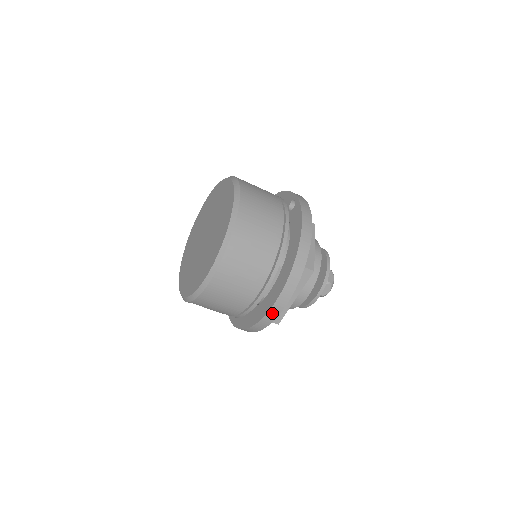
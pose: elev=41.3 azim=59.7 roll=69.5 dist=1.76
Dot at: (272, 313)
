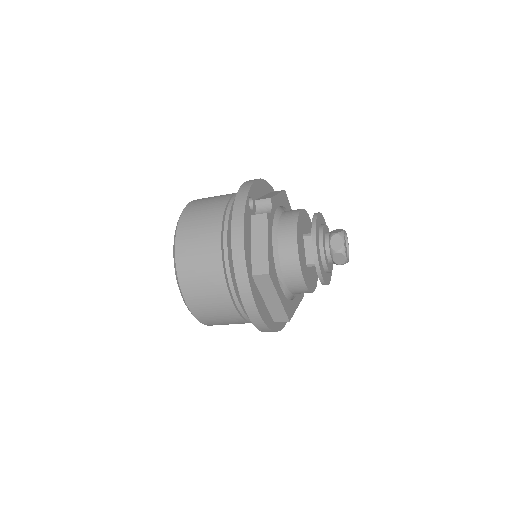
Dot at: (258, 324)
